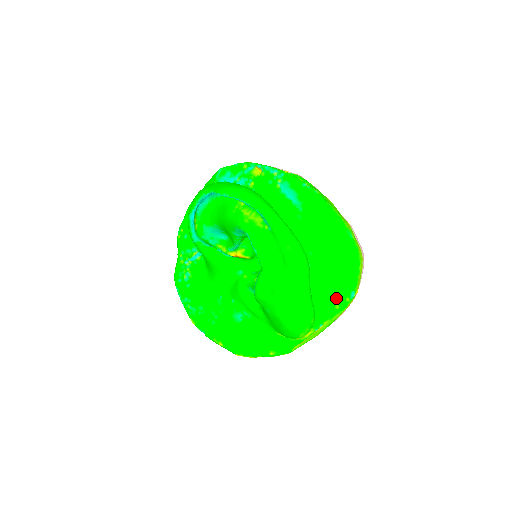
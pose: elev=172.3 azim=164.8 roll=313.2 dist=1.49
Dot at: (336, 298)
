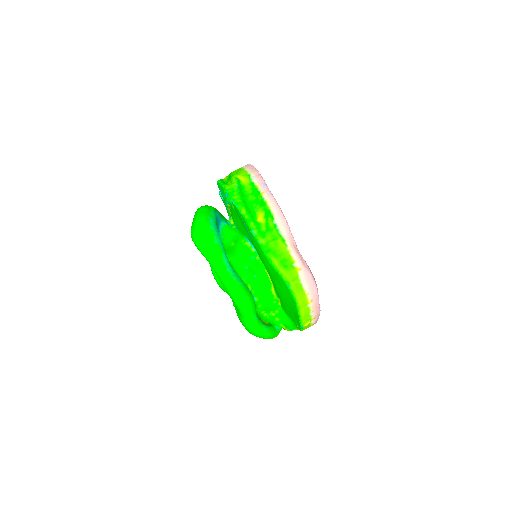
Dot at: (295, 320)
